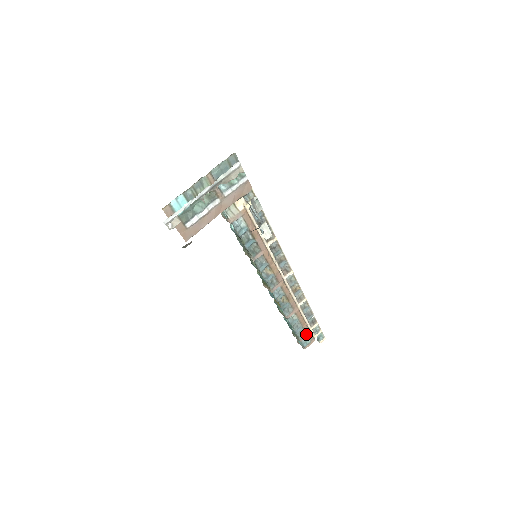
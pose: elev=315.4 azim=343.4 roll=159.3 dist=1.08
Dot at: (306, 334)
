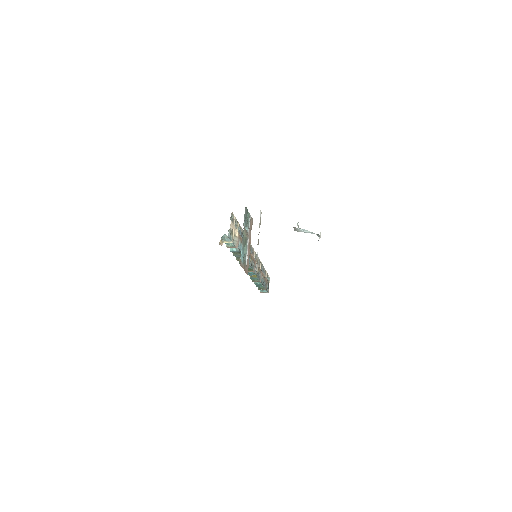
Dot at: (266, 283)
